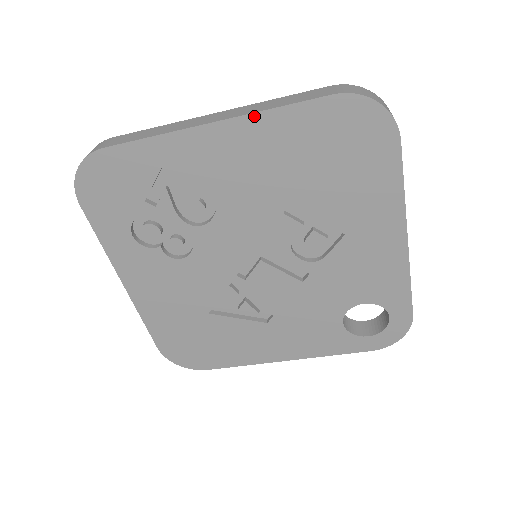
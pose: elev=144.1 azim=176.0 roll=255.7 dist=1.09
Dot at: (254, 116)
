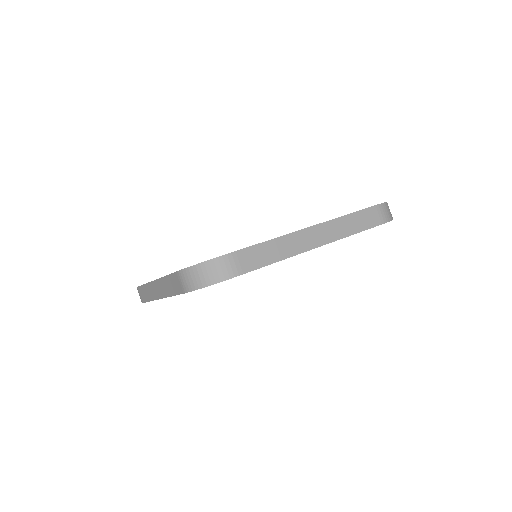
Dot at: occluded
